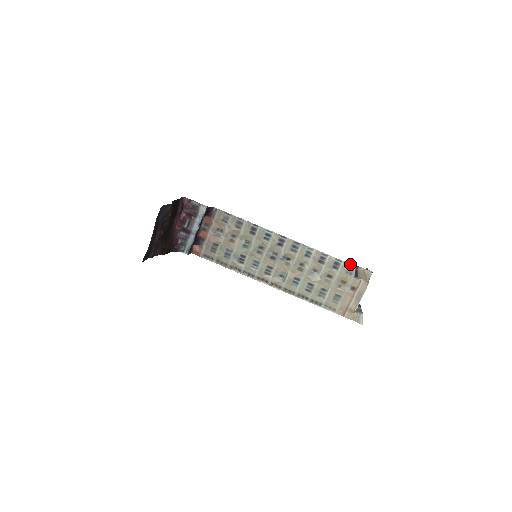
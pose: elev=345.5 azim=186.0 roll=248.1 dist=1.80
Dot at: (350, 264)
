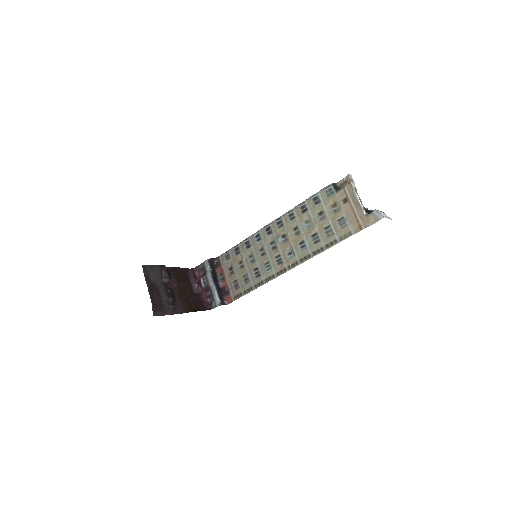
Dot at: (325, 188)
